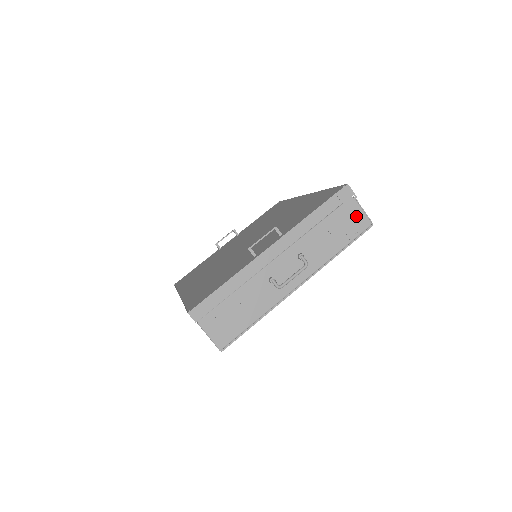
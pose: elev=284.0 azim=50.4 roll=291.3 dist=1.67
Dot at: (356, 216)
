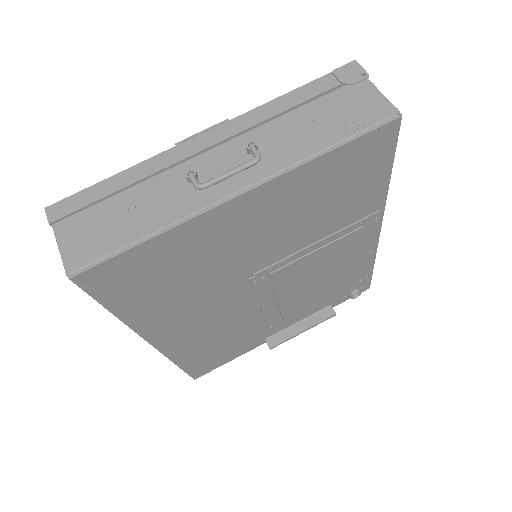
Dot at: (367, 101)
